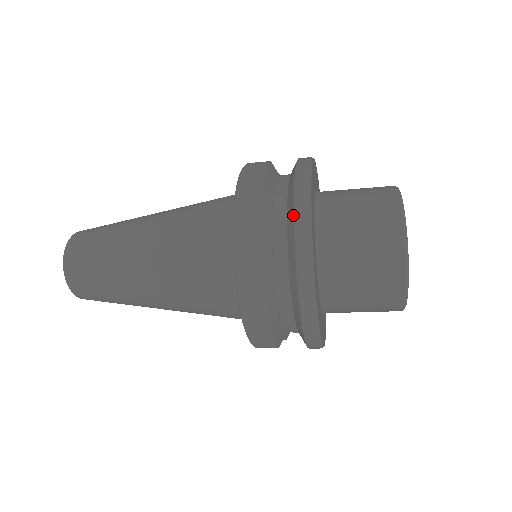
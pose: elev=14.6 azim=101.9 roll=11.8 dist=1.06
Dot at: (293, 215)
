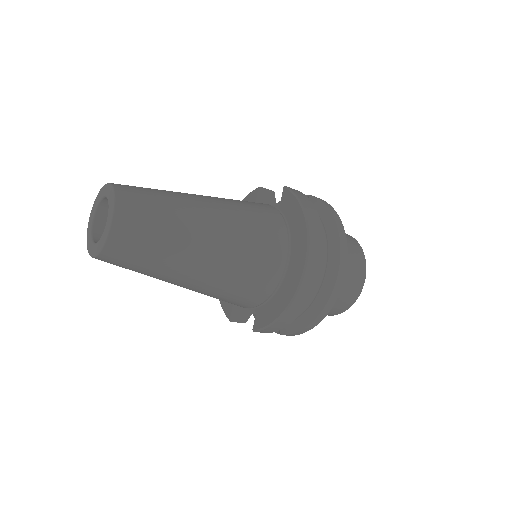
Dot at: (340, 250)
